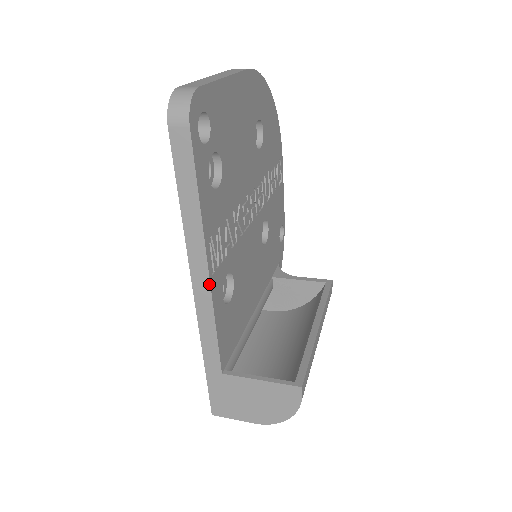
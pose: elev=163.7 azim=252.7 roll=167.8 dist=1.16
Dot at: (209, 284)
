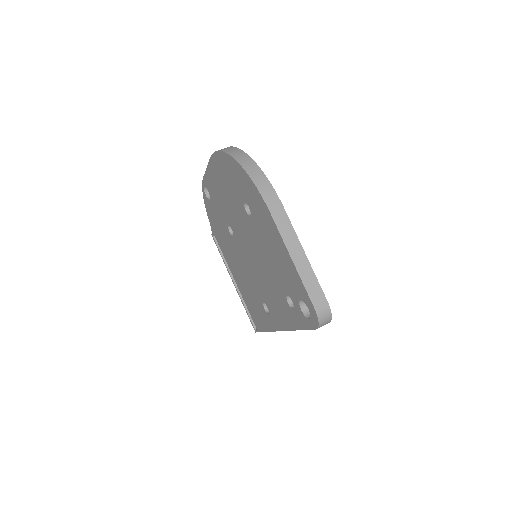
Dot at: occluded
